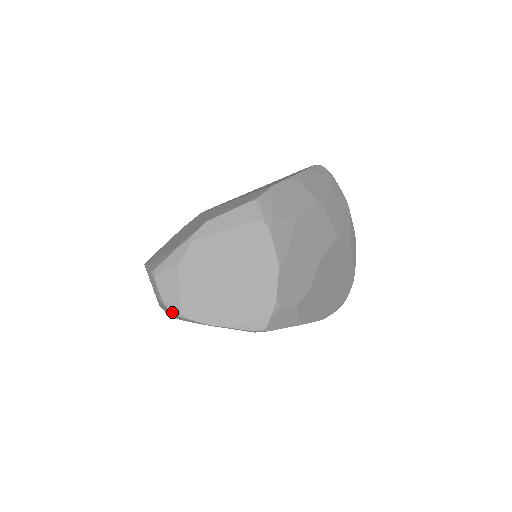
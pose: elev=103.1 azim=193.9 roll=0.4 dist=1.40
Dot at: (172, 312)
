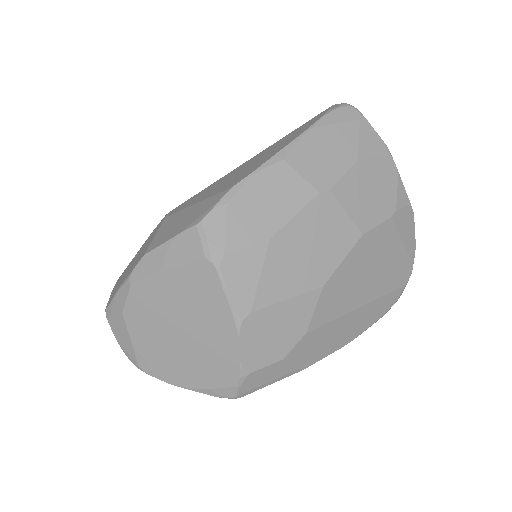
Dot at: (132, 362)
